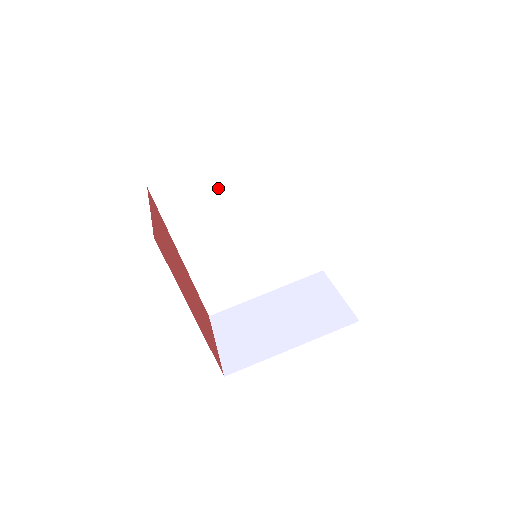
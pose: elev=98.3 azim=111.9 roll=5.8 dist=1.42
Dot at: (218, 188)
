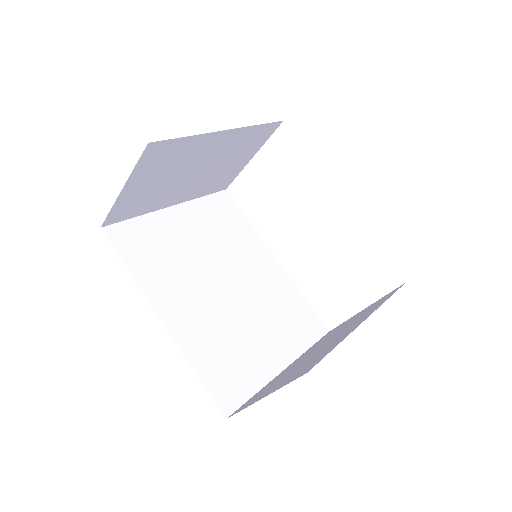
Dot at: (180, 234)
